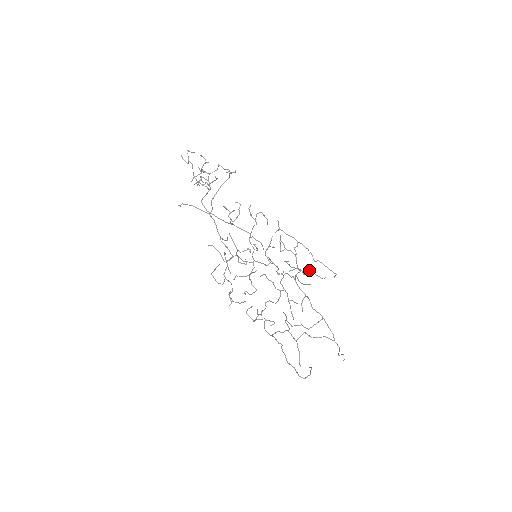
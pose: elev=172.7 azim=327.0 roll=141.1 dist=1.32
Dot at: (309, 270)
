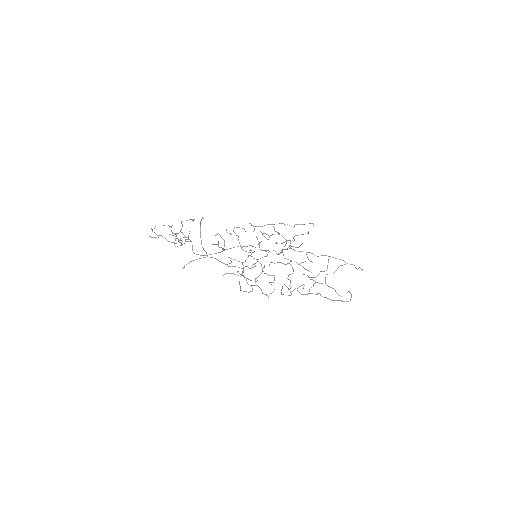
Dot at: occluded
